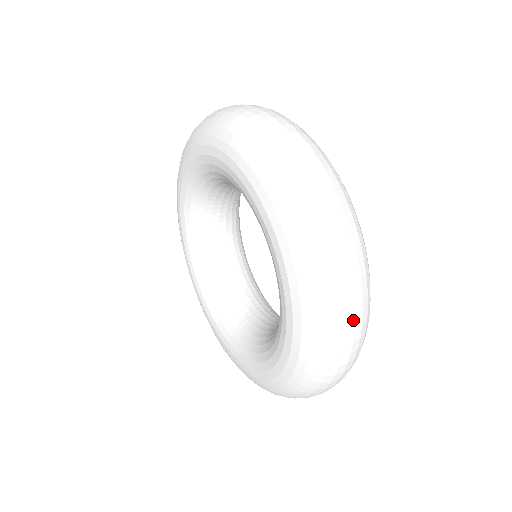
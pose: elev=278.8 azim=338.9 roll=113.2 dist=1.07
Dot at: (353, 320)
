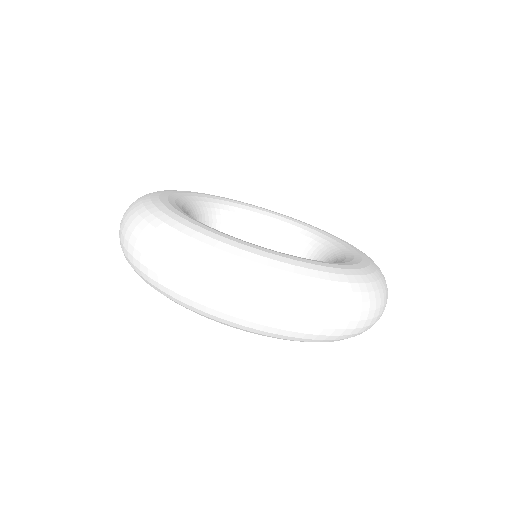
Dot at: (331, 322)
